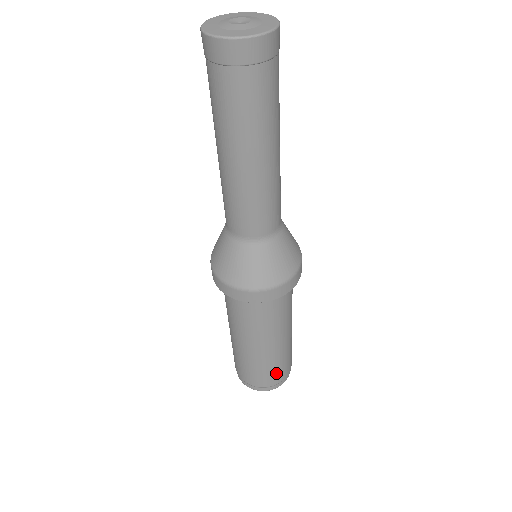
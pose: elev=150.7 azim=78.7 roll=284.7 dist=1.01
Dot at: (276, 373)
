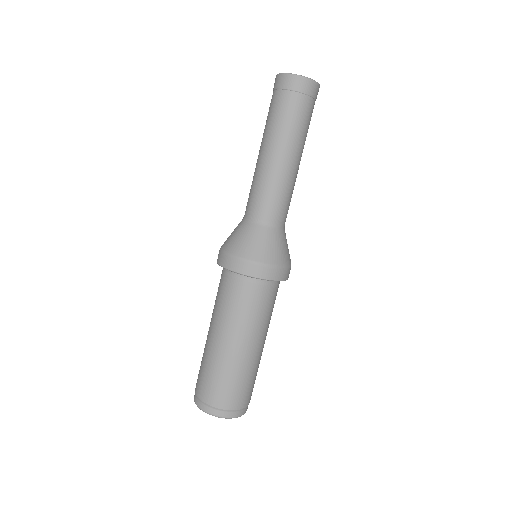
Dot at: (222, 389)
